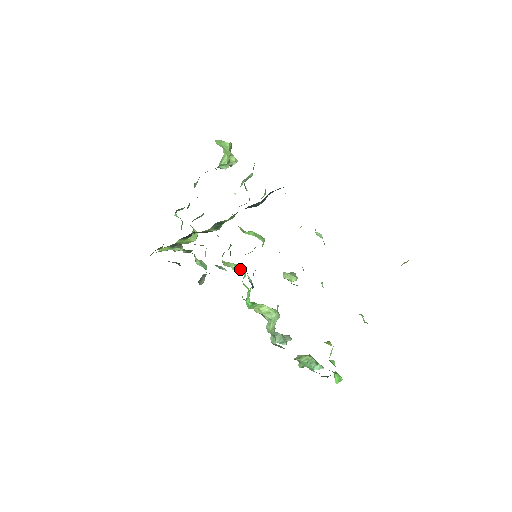
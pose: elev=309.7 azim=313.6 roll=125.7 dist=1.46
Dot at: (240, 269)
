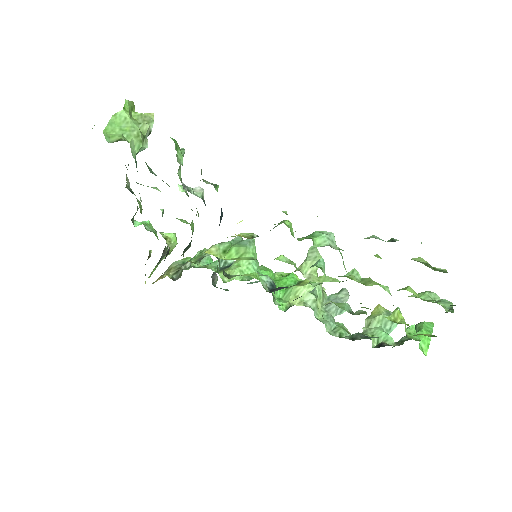
Dot at: (247, 268)
